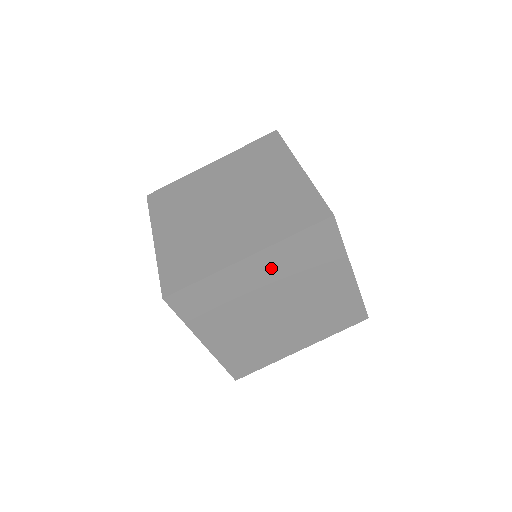
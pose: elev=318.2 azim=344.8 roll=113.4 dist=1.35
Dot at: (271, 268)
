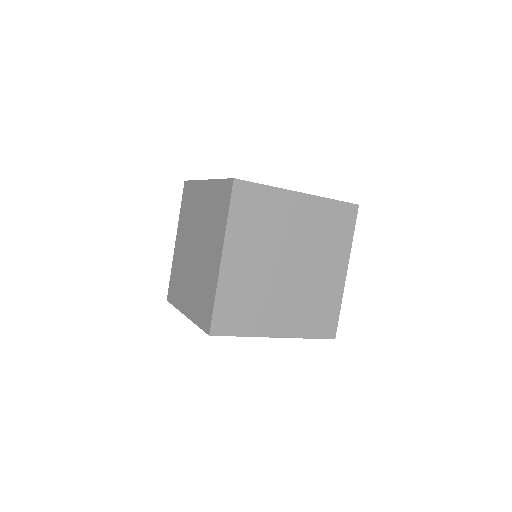
Dot at: occluded
